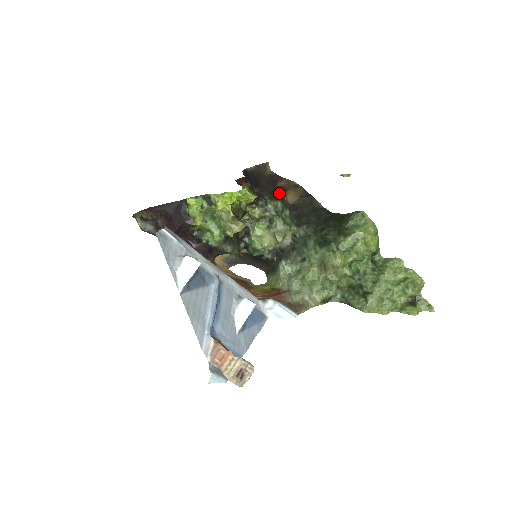
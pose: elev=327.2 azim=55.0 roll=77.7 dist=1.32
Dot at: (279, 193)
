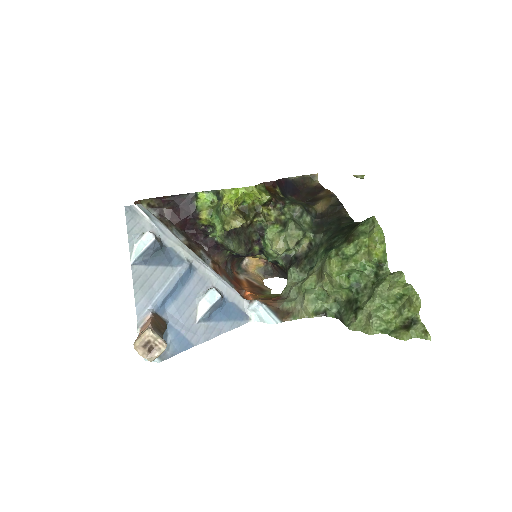
Dot at: (312, 202)
